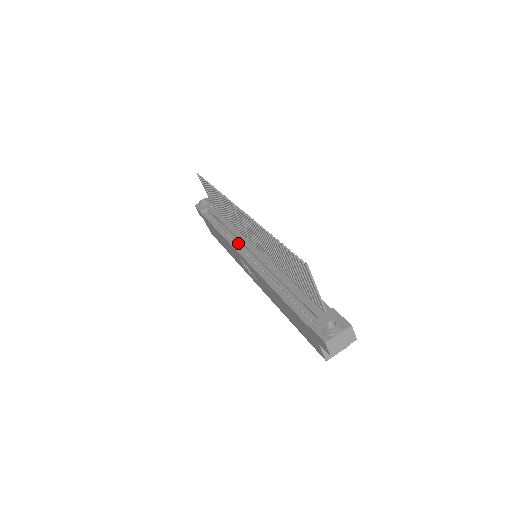
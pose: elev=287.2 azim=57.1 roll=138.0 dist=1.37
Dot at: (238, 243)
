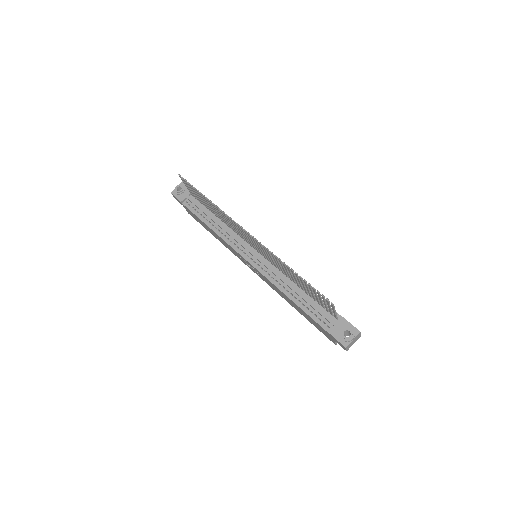
Dot at: (237, 245)
